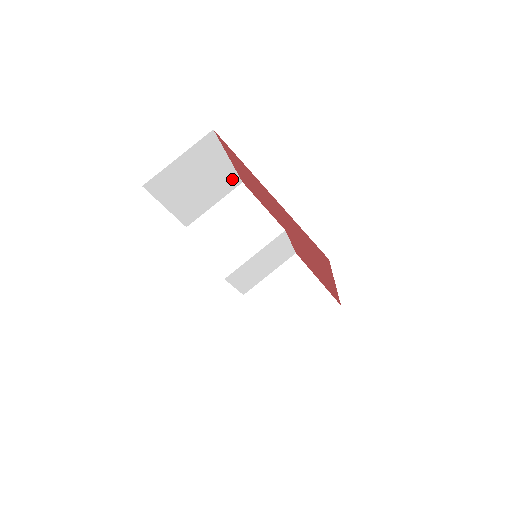
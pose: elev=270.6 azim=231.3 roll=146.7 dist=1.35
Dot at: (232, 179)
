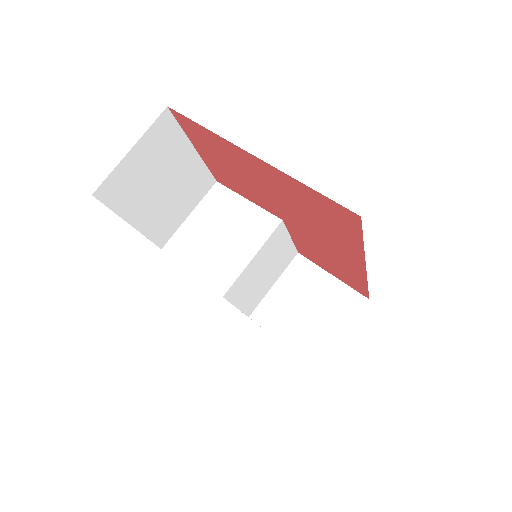
Dot at: (203, 178)
